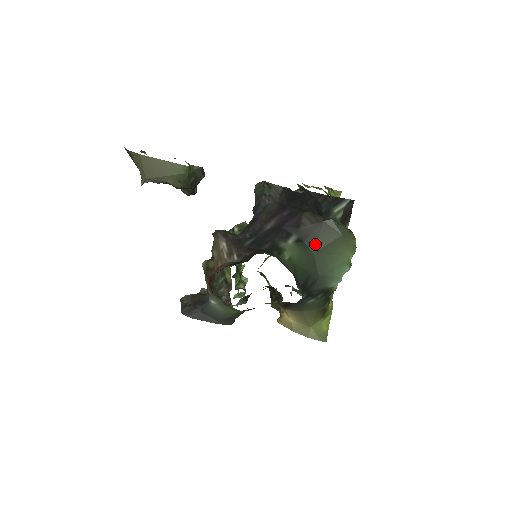
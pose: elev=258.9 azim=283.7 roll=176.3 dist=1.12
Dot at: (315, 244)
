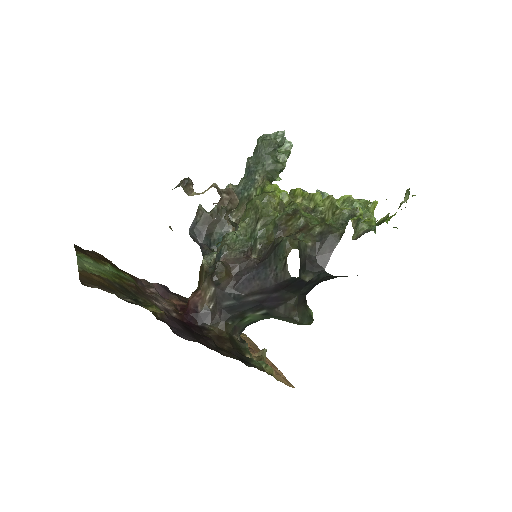
Dot at: (277, 318)
